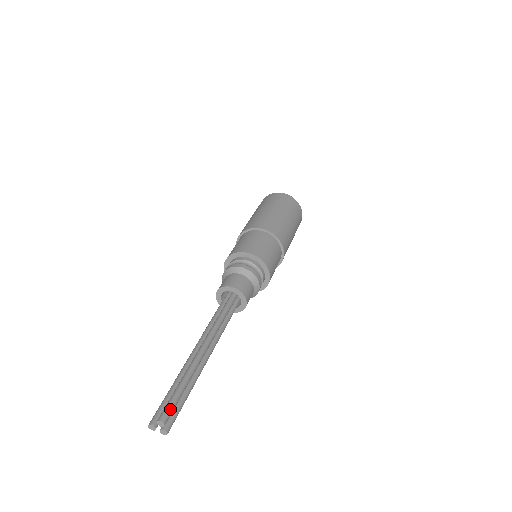
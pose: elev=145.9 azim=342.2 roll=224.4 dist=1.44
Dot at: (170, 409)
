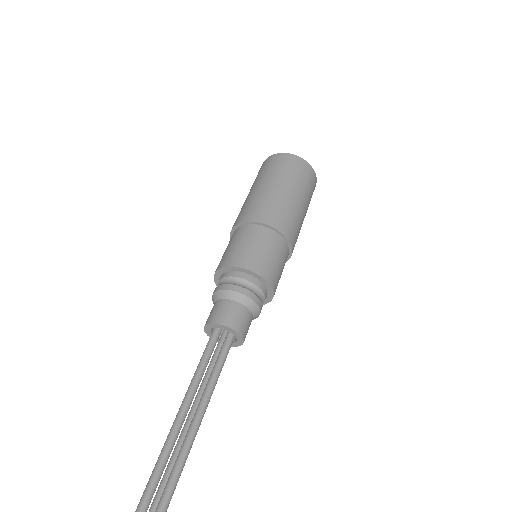
Dot at: out of frame
